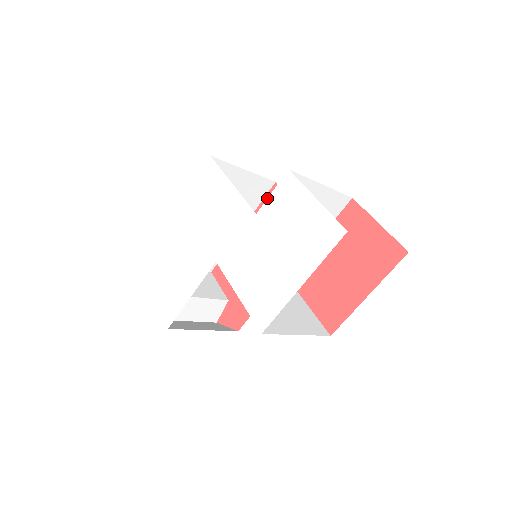
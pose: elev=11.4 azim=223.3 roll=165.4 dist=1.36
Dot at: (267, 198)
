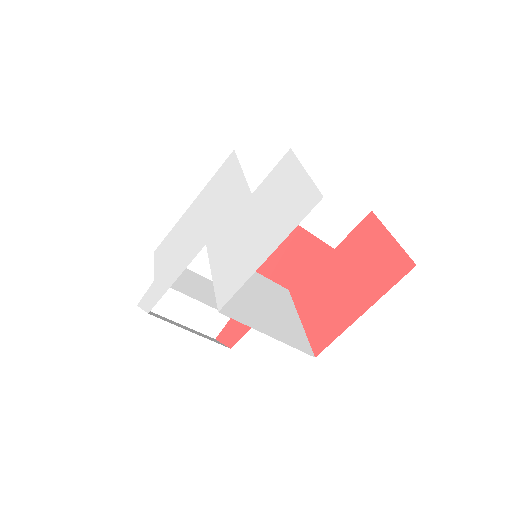
Dot at: (265, 178)
